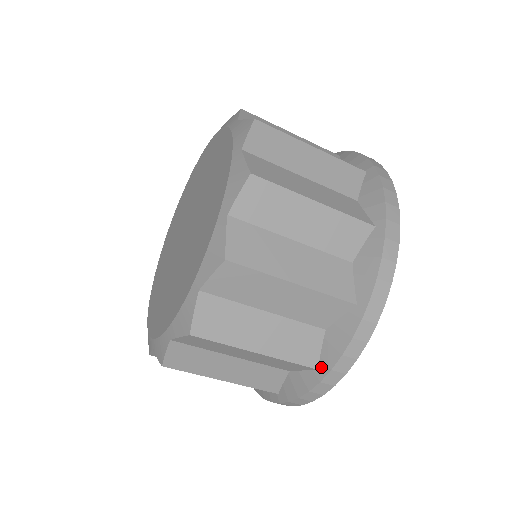
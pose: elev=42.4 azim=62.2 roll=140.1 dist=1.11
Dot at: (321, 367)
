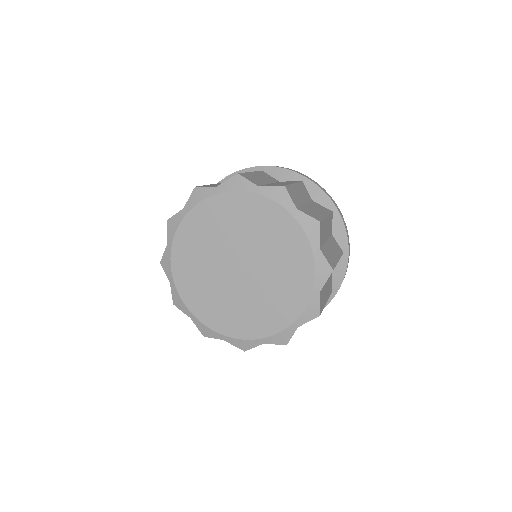
Dot at: occluded
